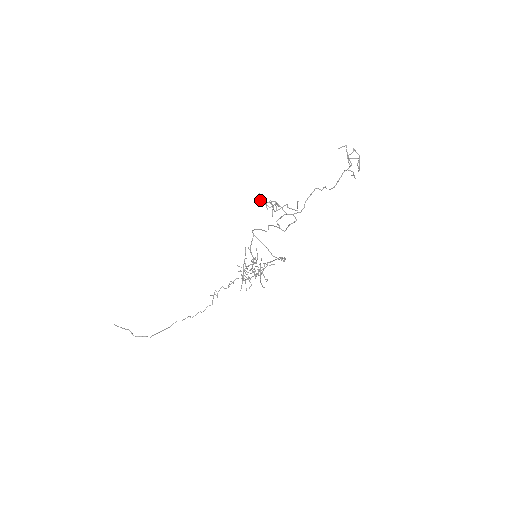
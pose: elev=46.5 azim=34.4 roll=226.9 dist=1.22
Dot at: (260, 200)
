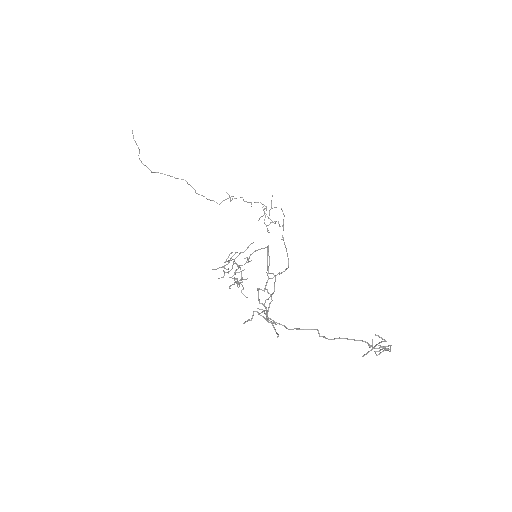
Dot at: (258, 290)
